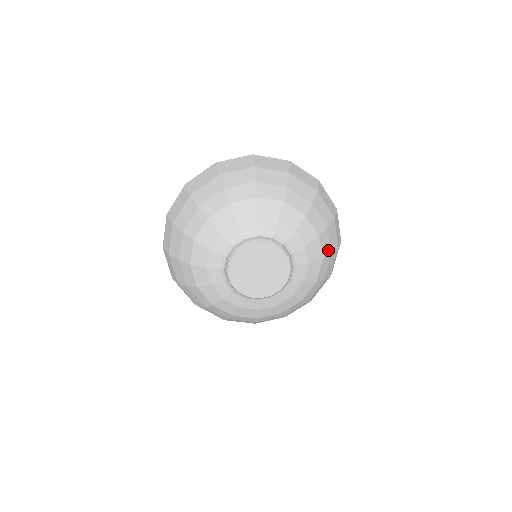
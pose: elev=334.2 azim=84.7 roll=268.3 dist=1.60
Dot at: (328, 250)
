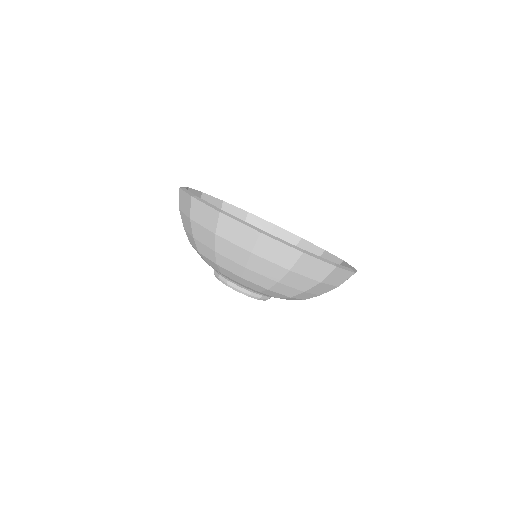
Dot at: occluded
